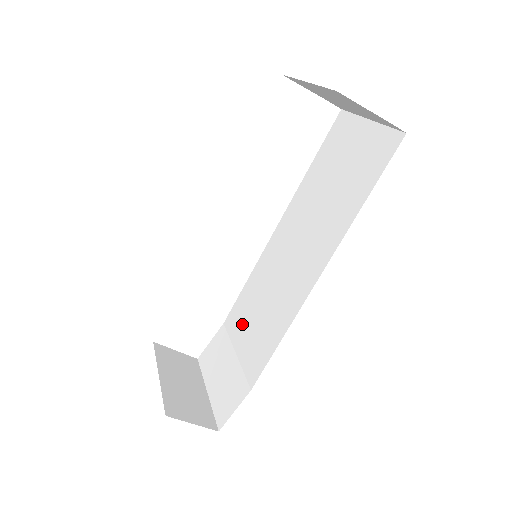
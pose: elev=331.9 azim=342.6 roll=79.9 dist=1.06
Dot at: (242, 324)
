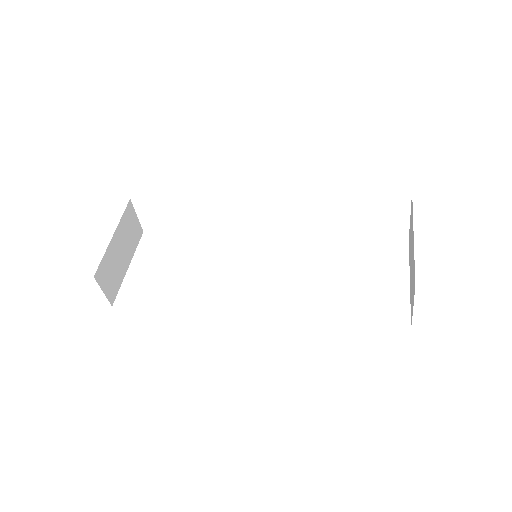
Dot at: (197, 260)
